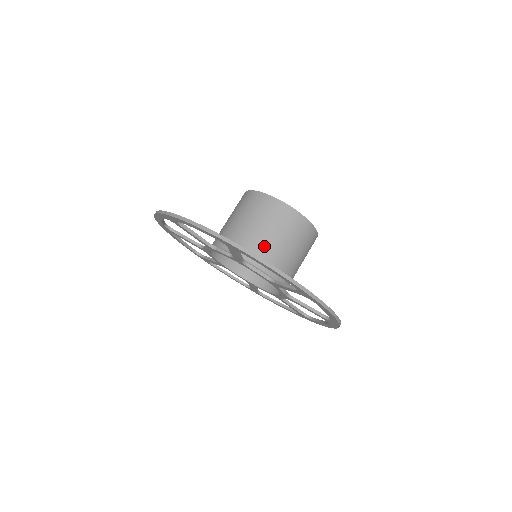
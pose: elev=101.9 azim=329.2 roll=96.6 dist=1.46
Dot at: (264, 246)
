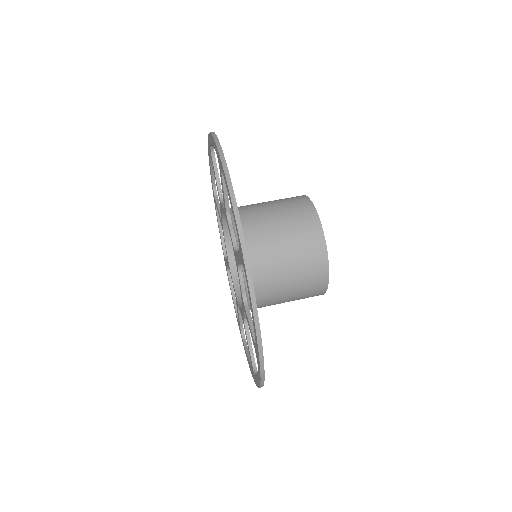
Dot at: (271, 267)
